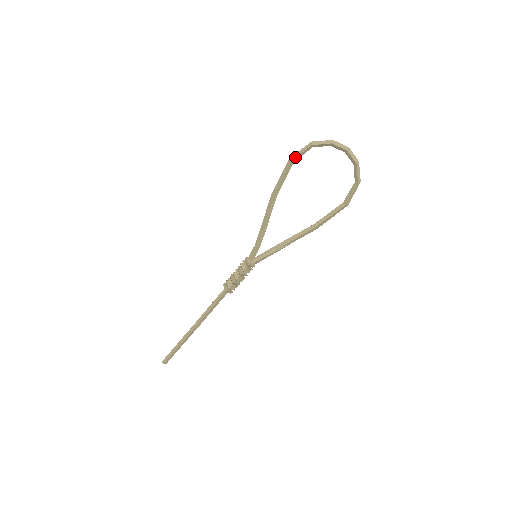
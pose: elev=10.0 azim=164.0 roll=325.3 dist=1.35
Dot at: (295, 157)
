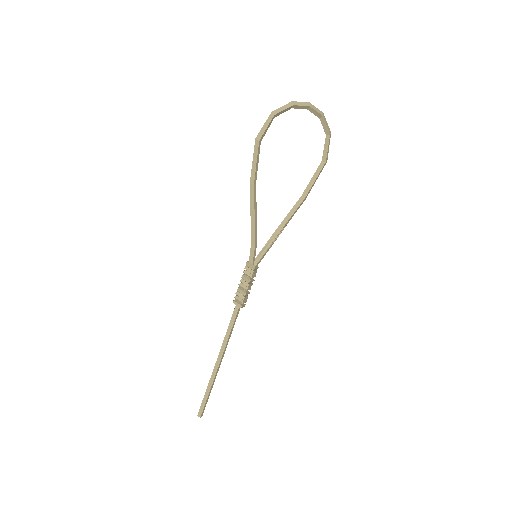
Dot at: (262, 135)
